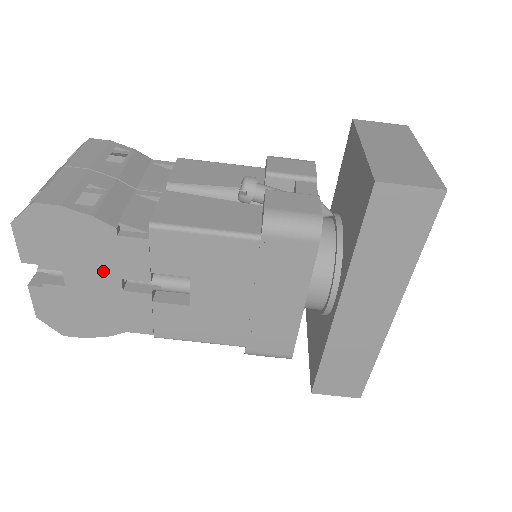
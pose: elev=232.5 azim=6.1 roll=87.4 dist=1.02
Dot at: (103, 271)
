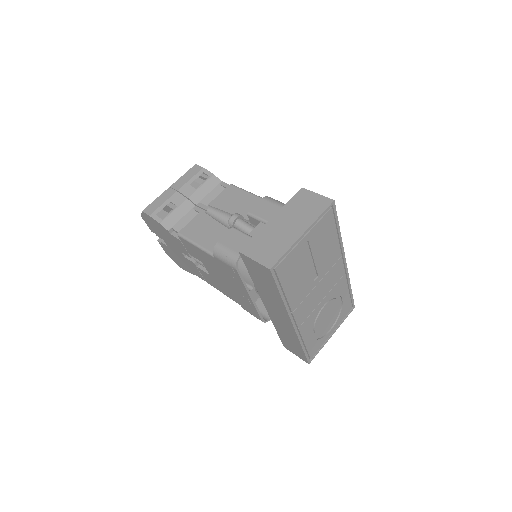
Dot at: (174, 246)
